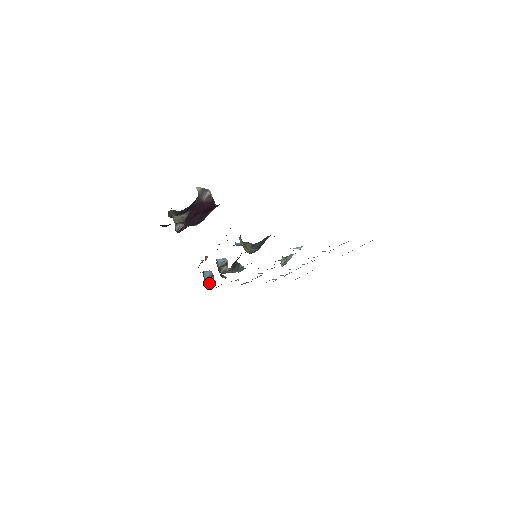
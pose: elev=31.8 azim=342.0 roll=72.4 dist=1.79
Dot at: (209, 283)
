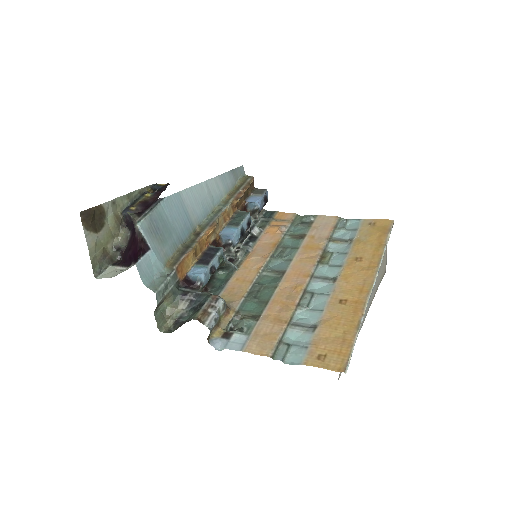
Dot at: (253, 217)
